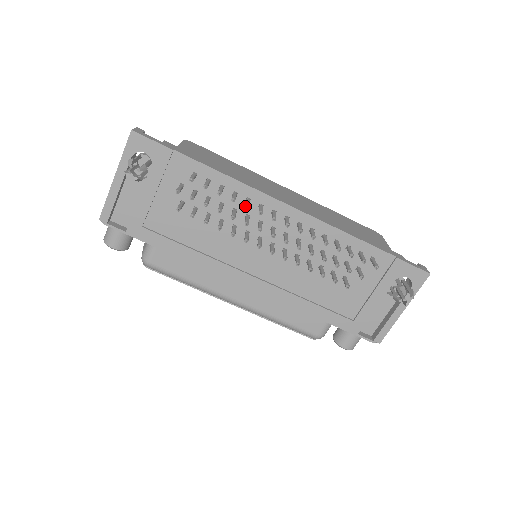
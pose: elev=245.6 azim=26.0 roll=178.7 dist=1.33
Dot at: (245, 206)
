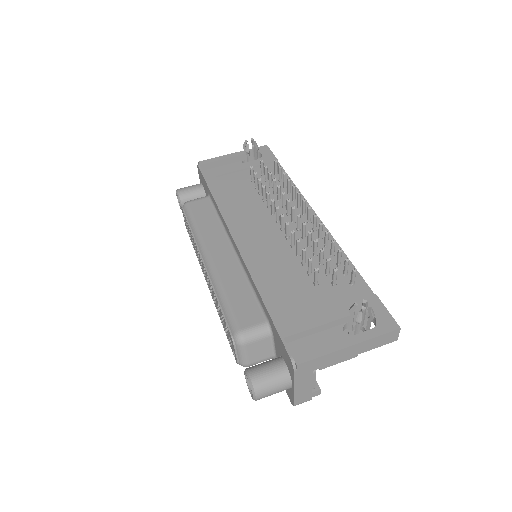
Dot at: (293, 185)
